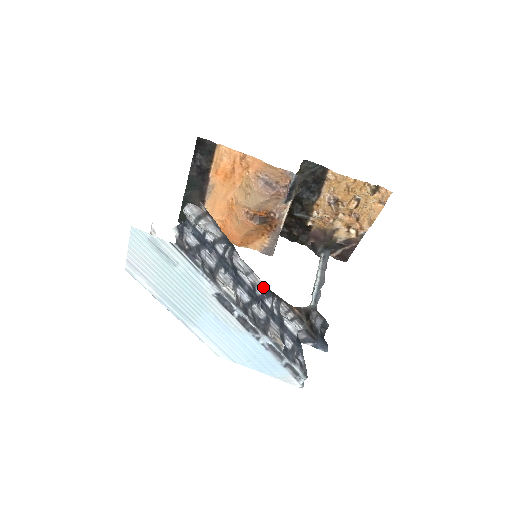
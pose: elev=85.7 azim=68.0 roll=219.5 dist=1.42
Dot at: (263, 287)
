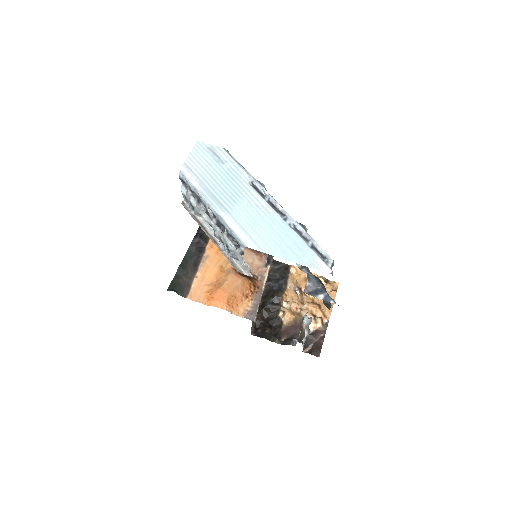
Dot at: occluded
